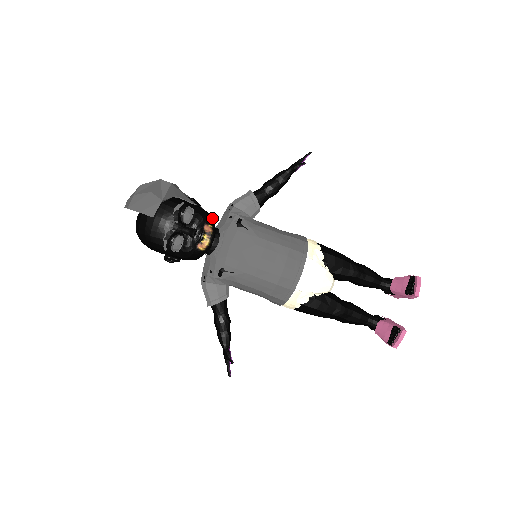
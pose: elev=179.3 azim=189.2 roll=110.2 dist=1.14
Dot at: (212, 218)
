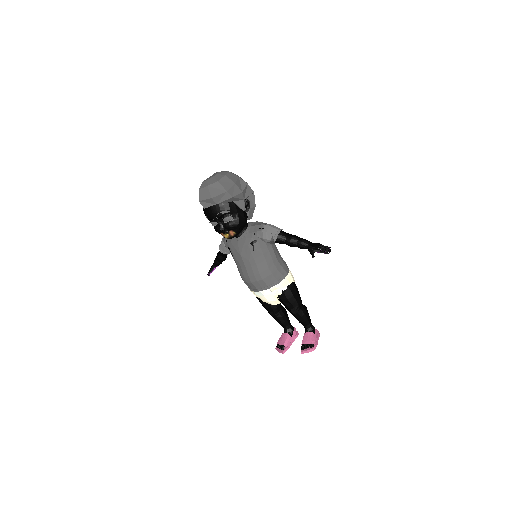
Dot at: (244, 226)
